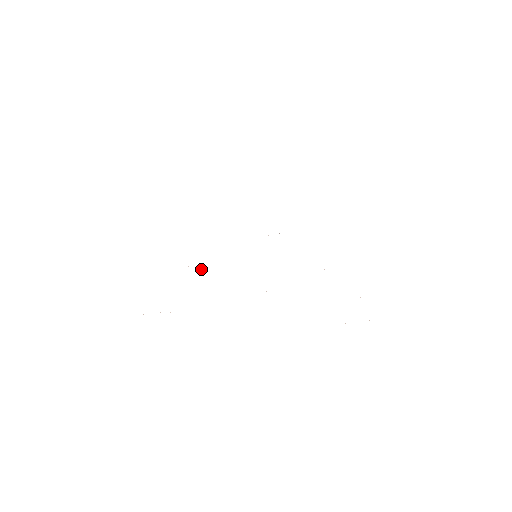
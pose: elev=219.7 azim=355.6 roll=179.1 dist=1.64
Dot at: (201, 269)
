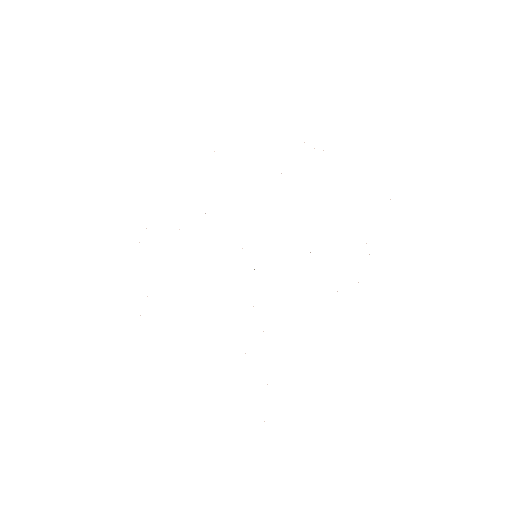
Dot at: occluded
